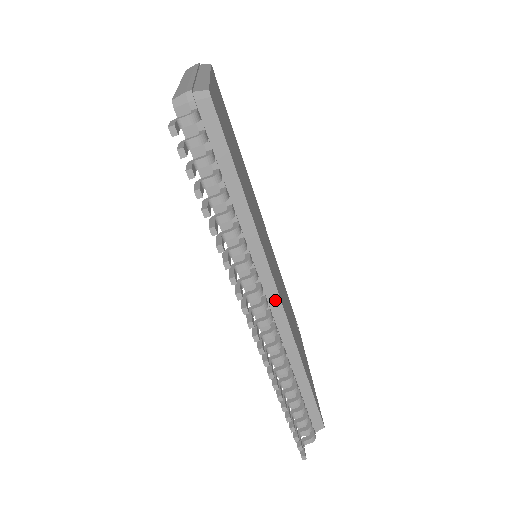
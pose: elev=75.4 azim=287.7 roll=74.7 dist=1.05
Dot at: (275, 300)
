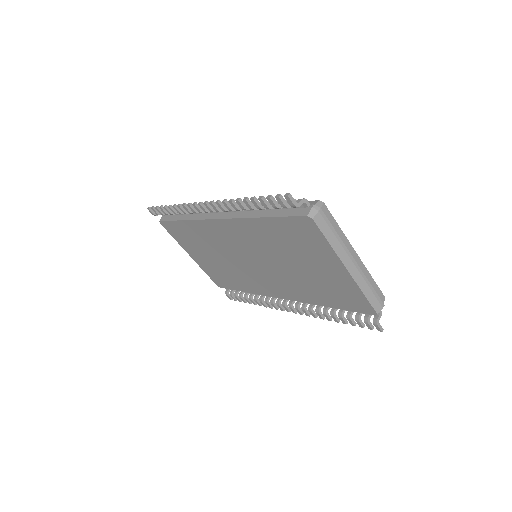
Dot at: occluded
